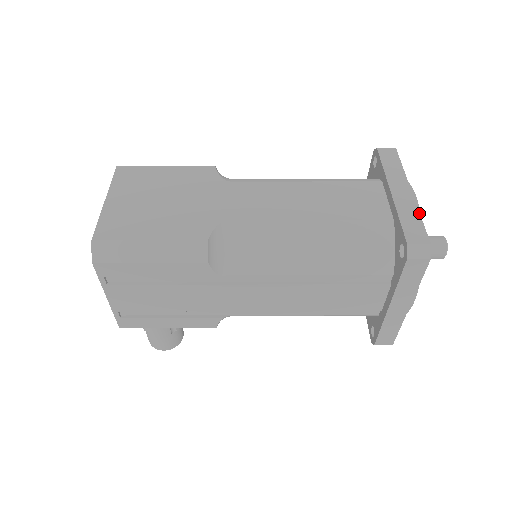
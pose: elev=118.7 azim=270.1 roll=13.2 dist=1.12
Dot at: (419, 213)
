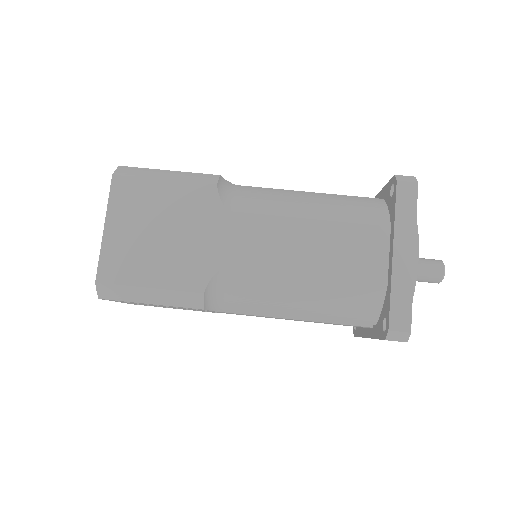
Dot at: (412, 290)
